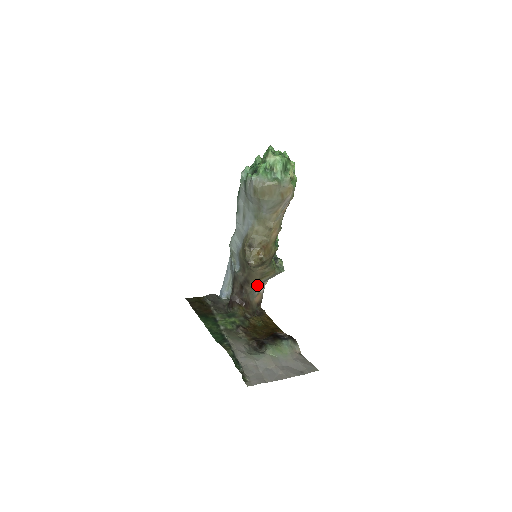
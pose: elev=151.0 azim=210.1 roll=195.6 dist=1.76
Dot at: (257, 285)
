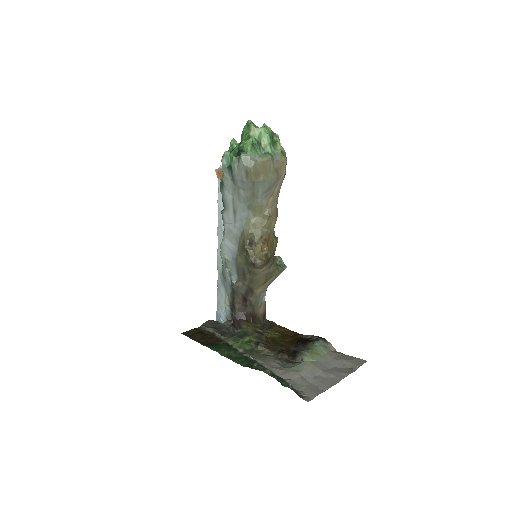
Dot at: (261, 292)
